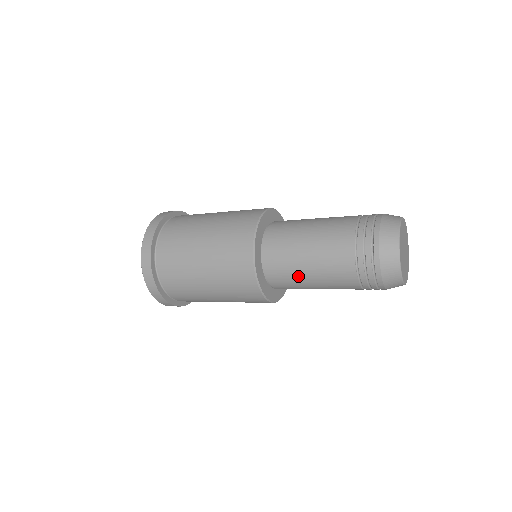
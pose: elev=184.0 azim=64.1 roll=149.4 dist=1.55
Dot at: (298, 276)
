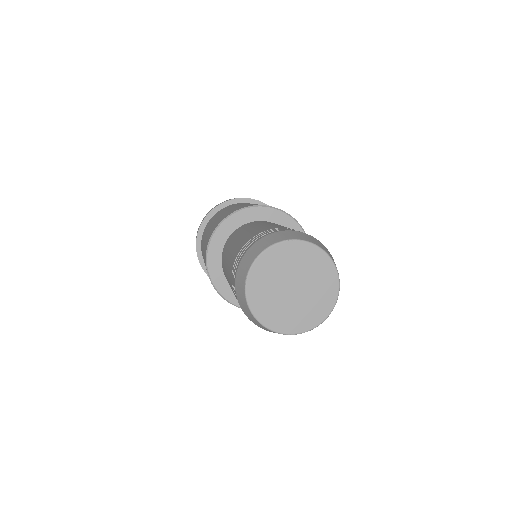
Dot at: occluded
